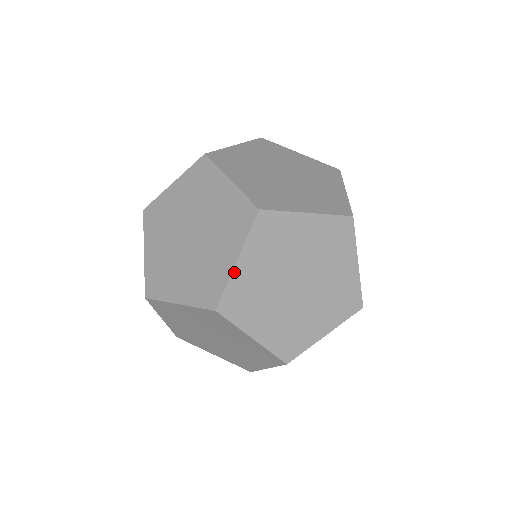
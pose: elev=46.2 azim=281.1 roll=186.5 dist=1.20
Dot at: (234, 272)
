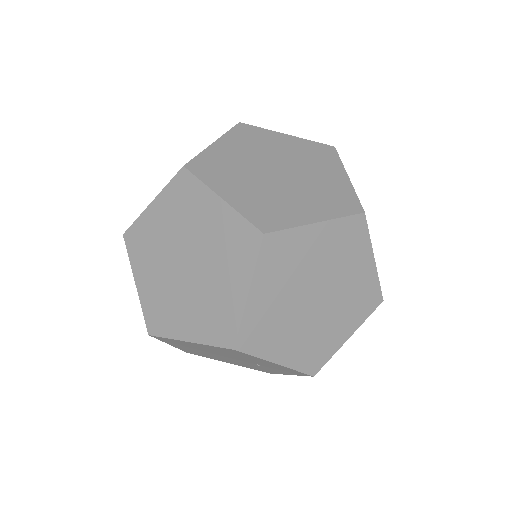
Dot at: (306, 227)
